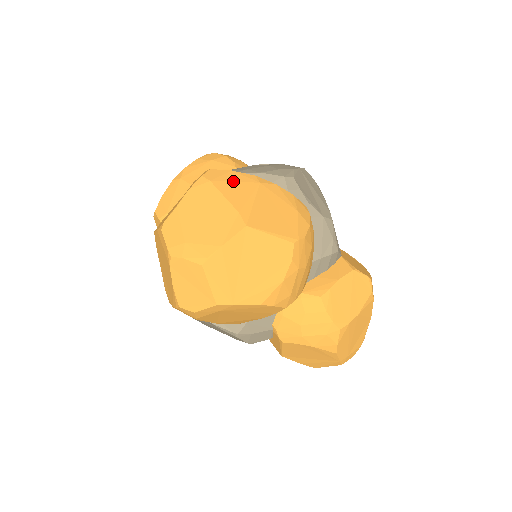
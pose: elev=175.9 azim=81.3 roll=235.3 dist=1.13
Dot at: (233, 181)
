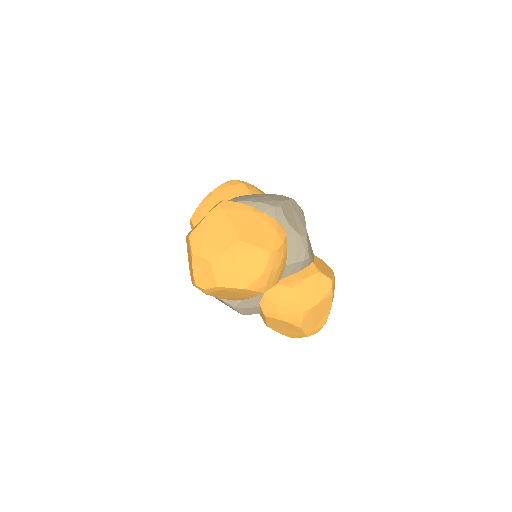
Dot at: (237, 210)
